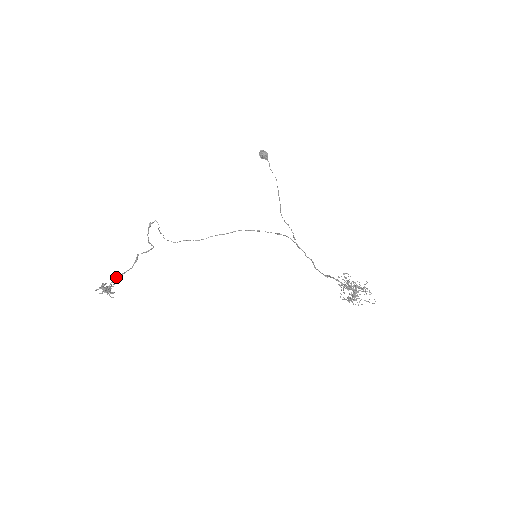
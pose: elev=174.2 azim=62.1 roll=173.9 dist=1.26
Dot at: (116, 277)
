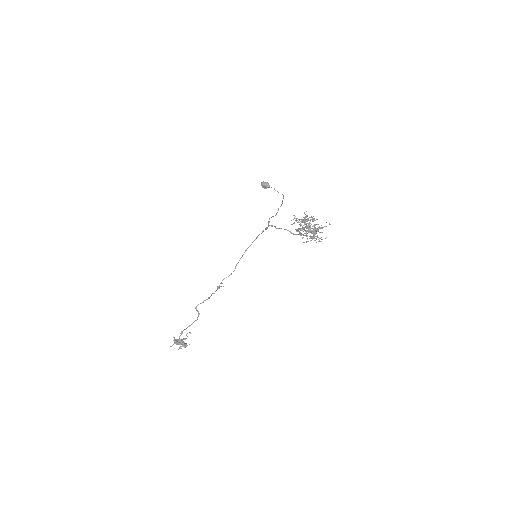
Dot at: occluded
